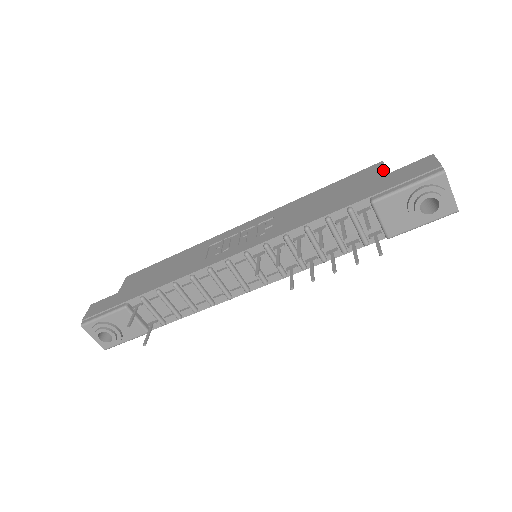
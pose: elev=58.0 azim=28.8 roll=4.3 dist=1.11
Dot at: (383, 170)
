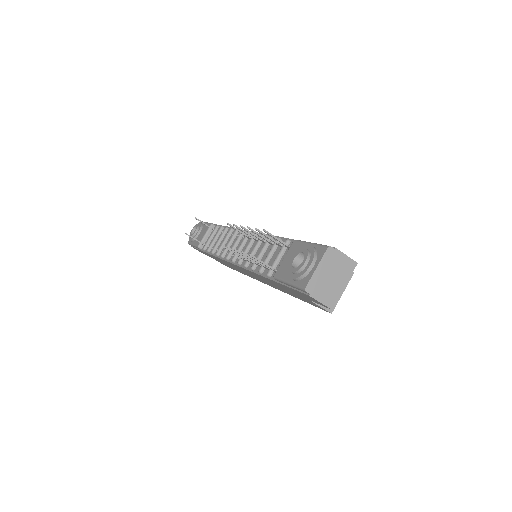
Dot at: occluded
